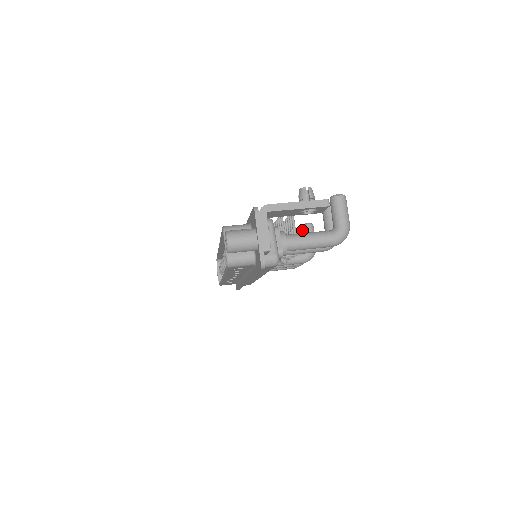
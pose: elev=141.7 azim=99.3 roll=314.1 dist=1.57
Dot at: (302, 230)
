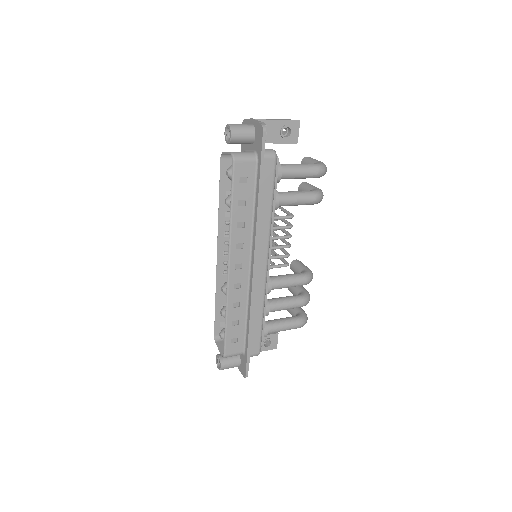
Dot at: (292, 265)
